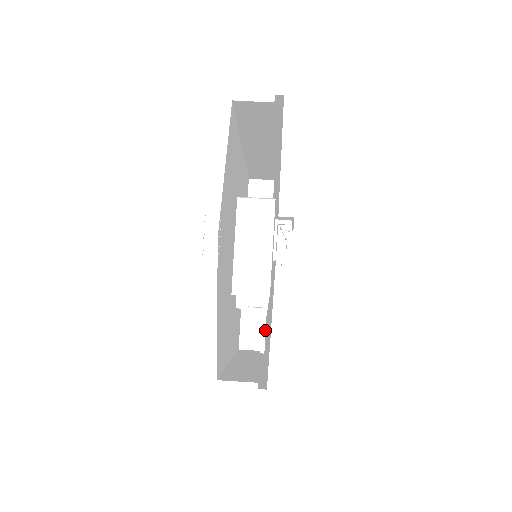
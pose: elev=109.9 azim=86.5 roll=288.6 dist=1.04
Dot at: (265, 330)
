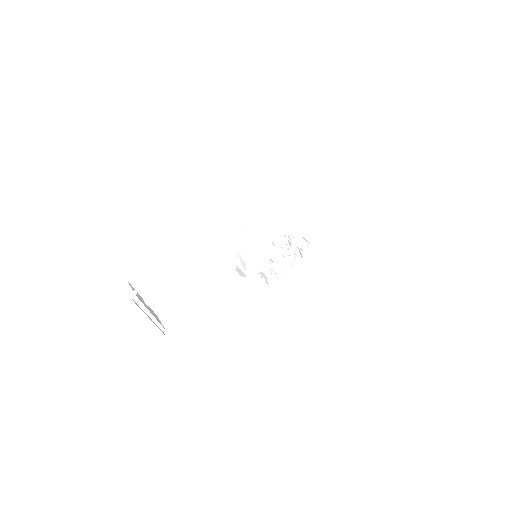
Dot at: occluded
